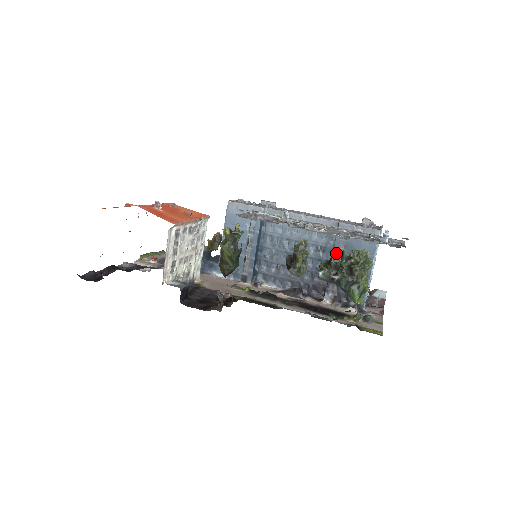
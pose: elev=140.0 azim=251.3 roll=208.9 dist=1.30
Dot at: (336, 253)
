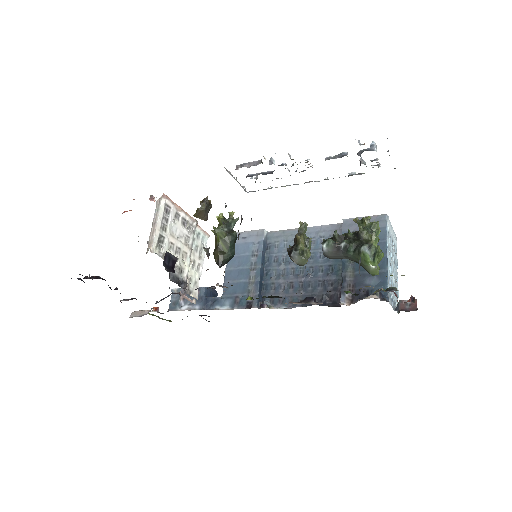
Dot at: occluded
